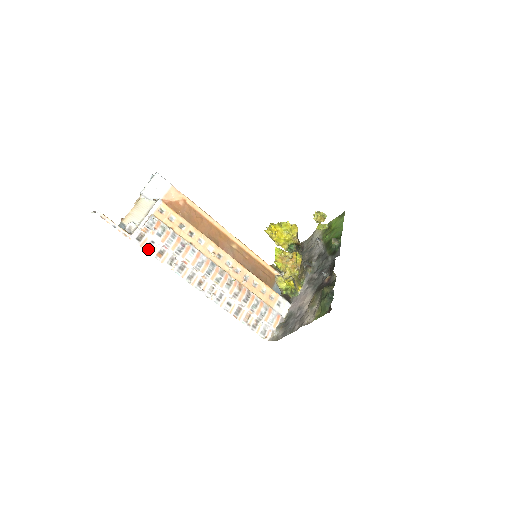
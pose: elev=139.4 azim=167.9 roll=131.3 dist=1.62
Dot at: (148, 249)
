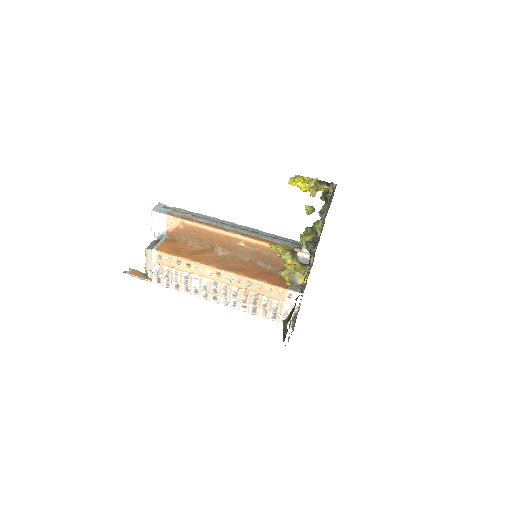
Dot at: (168, 286)
